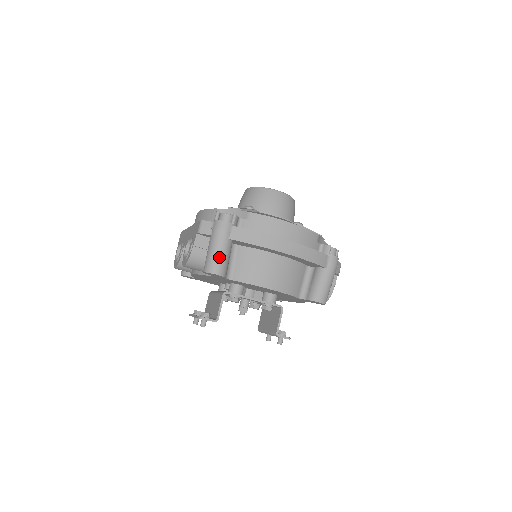
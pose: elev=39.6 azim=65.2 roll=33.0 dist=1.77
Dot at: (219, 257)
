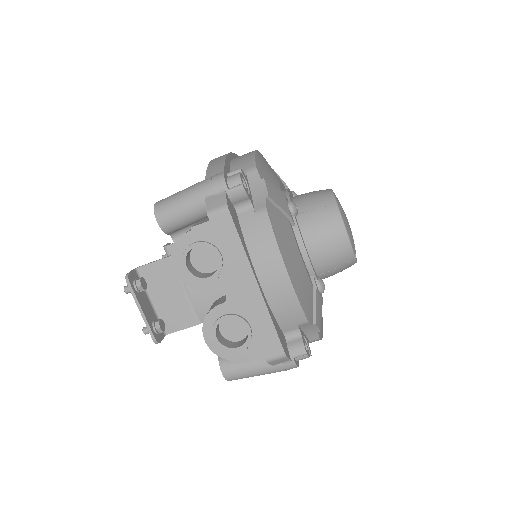
Dot at: occluded
